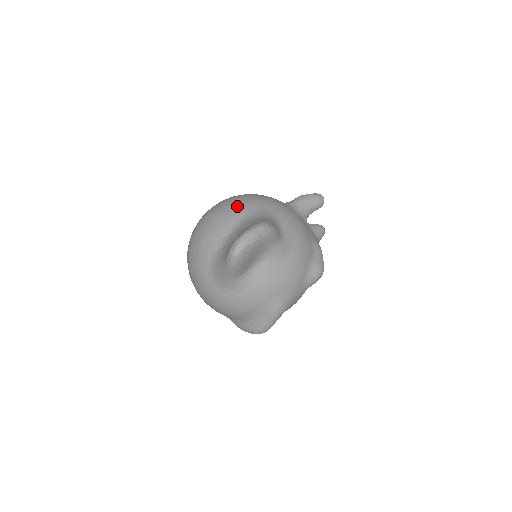
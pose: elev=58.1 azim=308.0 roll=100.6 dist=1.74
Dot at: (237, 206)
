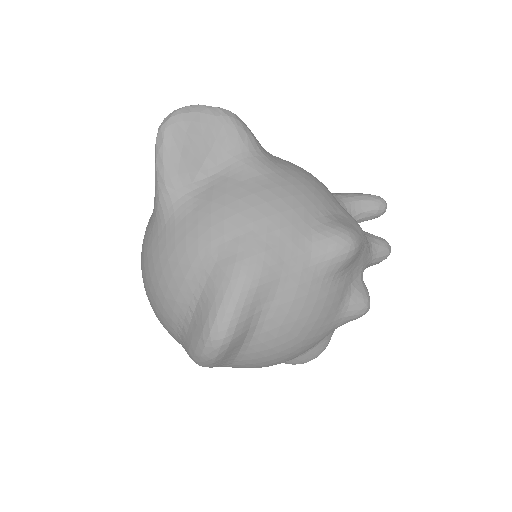
Dot at: occluded
